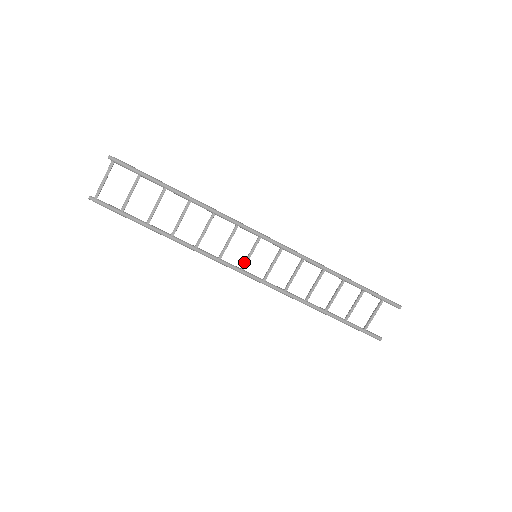
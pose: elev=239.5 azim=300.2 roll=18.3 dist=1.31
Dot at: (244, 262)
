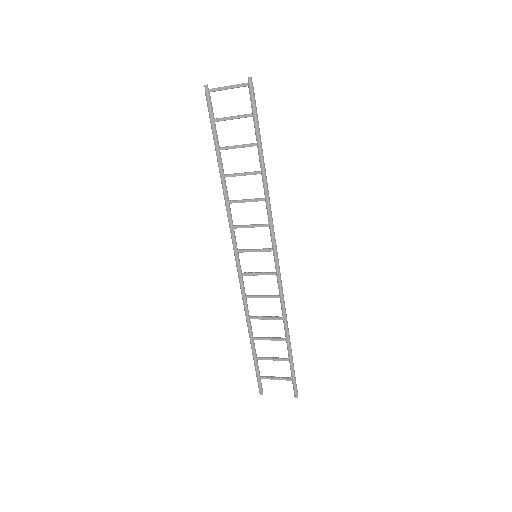
Dot at: (244, 249)
